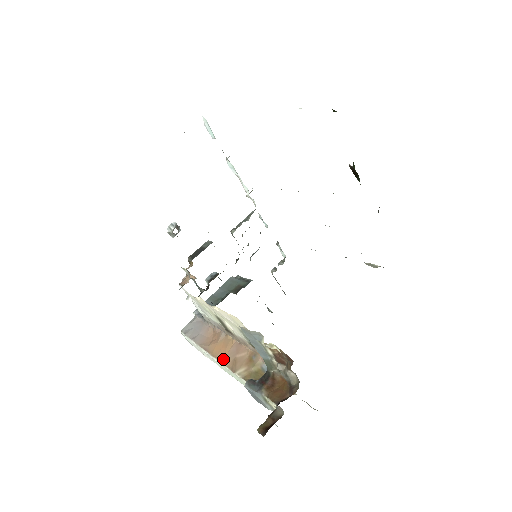
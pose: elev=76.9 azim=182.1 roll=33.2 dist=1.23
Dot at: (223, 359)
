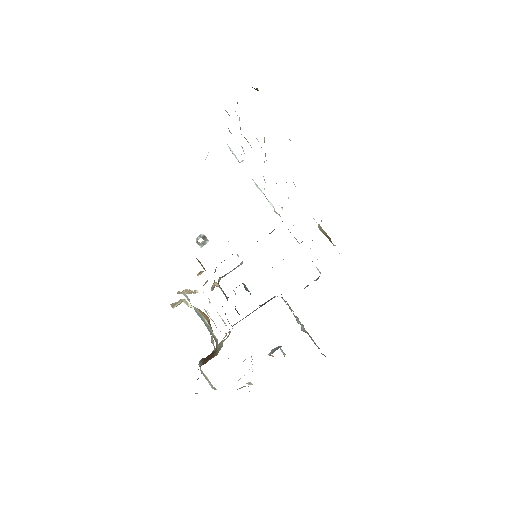
Dot at: occluded
